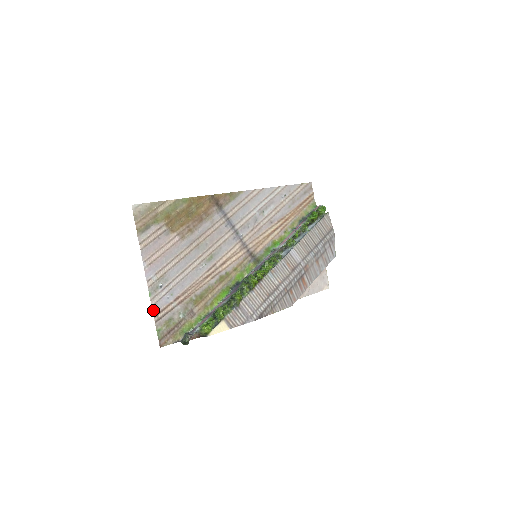
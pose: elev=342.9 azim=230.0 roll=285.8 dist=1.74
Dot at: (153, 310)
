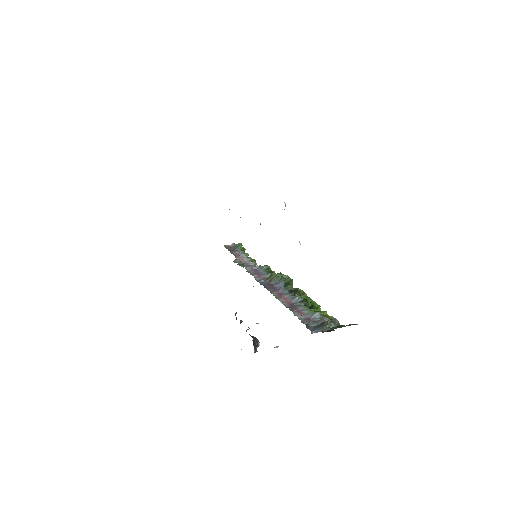
Dot at: occluded
